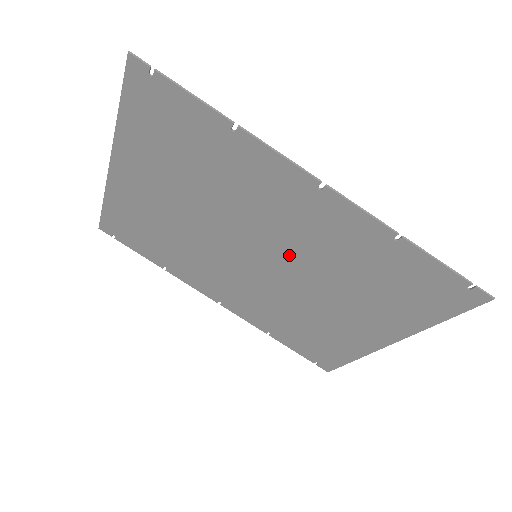
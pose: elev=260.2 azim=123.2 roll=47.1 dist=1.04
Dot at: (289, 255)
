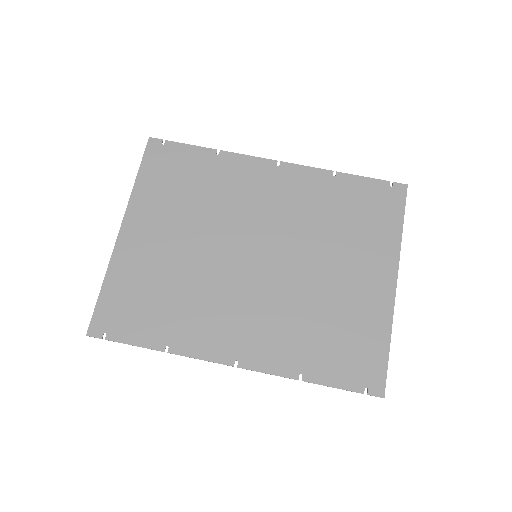
Dot at: (280, 235)
